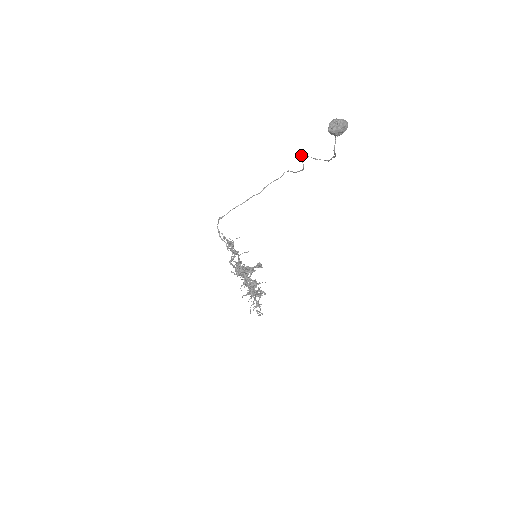
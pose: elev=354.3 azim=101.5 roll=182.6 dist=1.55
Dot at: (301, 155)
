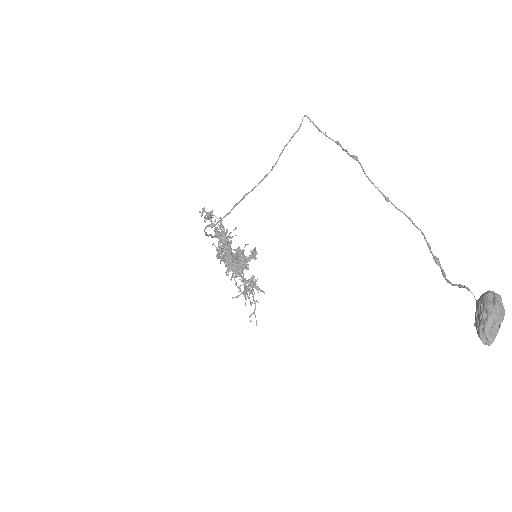
Dot at: (356, 160)
